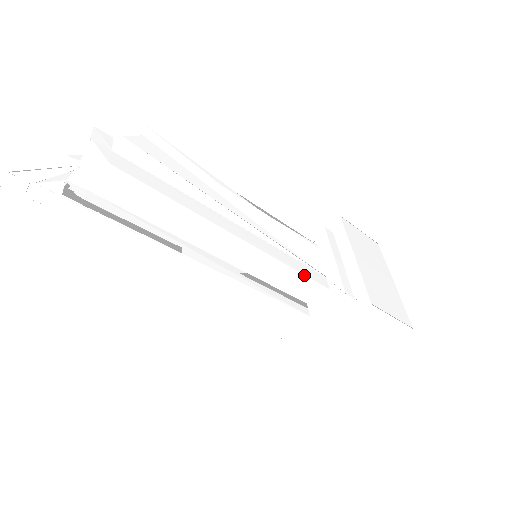
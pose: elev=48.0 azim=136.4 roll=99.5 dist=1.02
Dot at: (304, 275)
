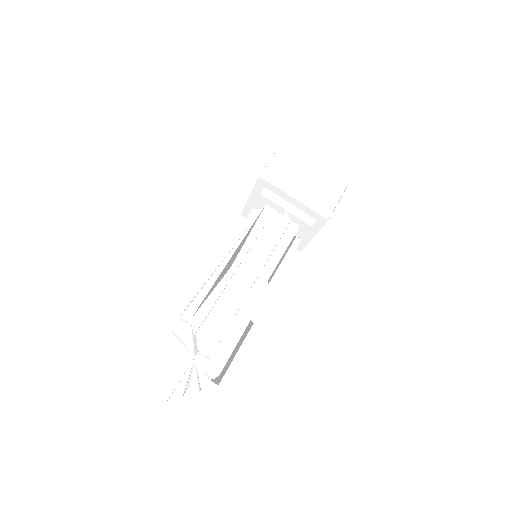
Dot at: occluded
